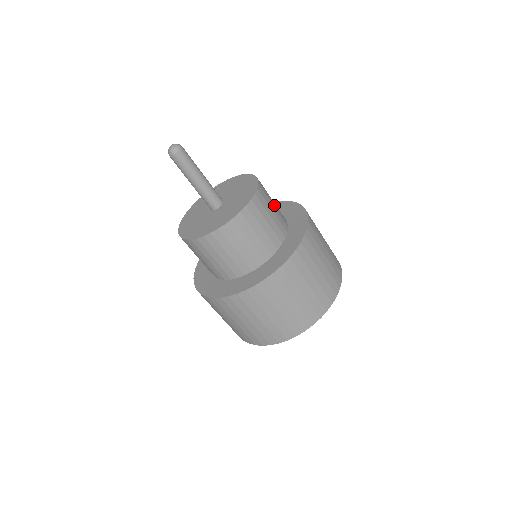
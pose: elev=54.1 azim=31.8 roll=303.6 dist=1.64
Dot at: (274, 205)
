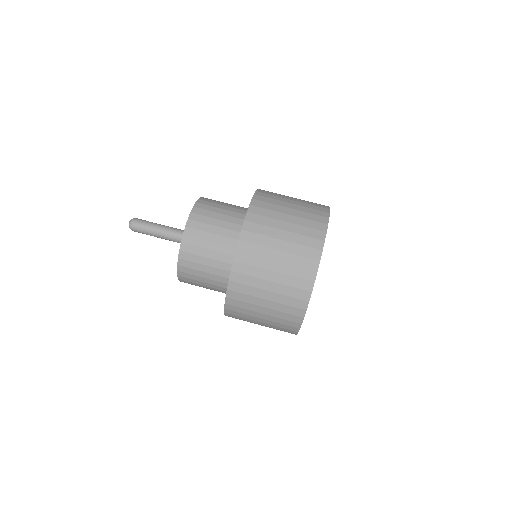
Dot at: occluded
